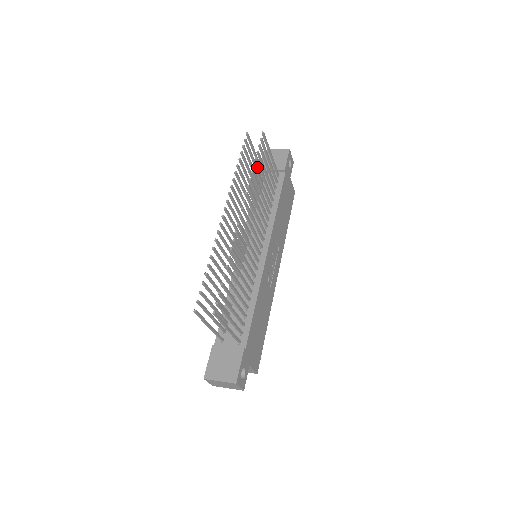
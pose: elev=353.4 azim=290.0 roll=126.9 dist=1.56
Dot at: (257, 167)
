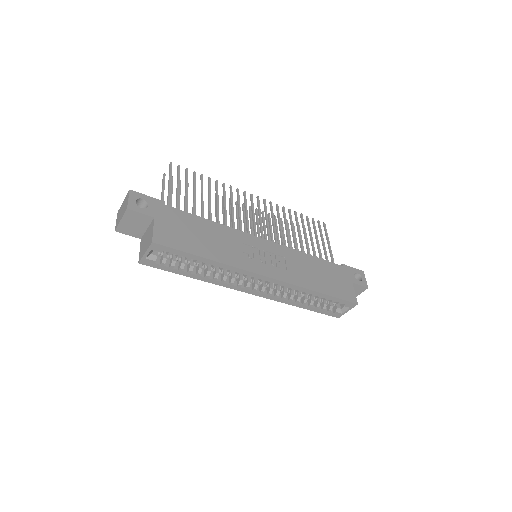
Dot at: occluded
